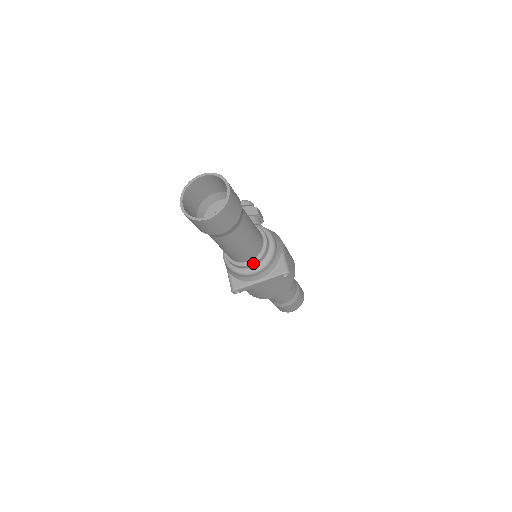
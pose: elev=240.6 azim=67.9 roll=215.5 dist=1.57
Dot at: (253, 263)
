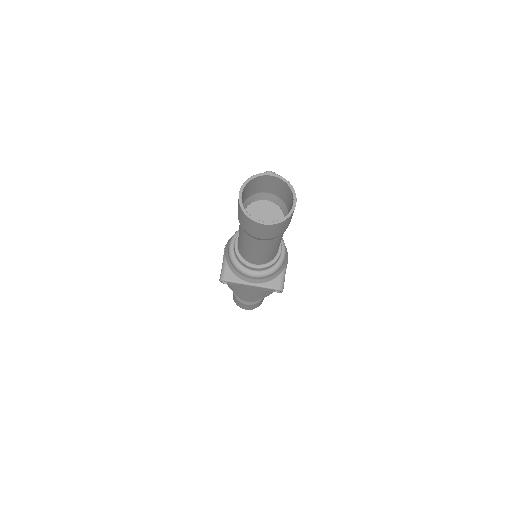
Dot at: (258, 268)
